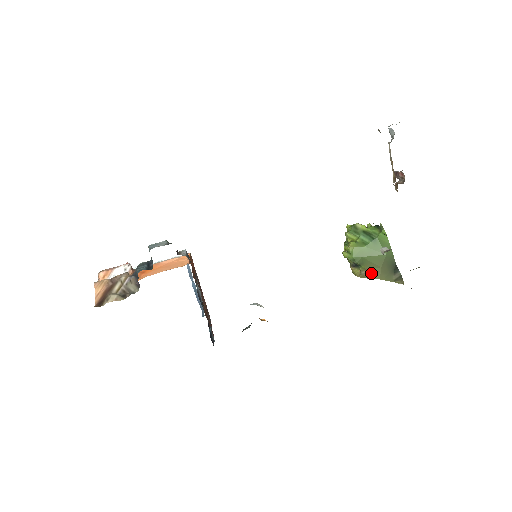
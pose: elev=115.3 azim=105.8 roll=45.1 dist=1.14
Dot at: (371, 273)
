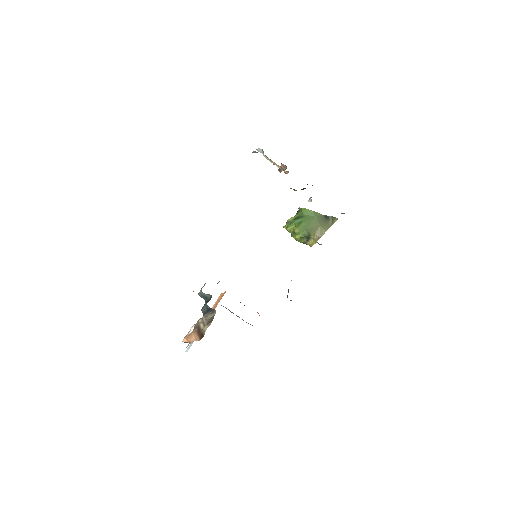
Dot at: (319, 234)
